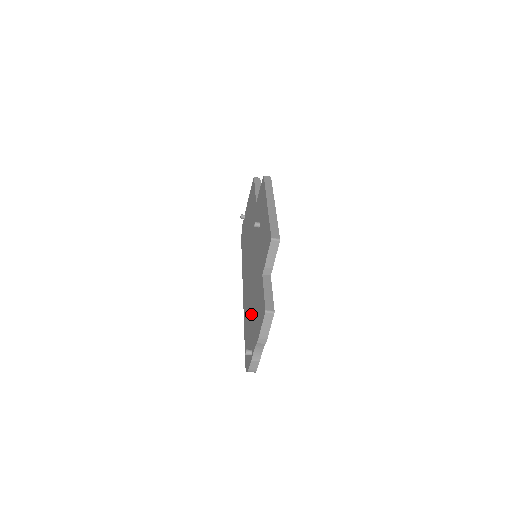
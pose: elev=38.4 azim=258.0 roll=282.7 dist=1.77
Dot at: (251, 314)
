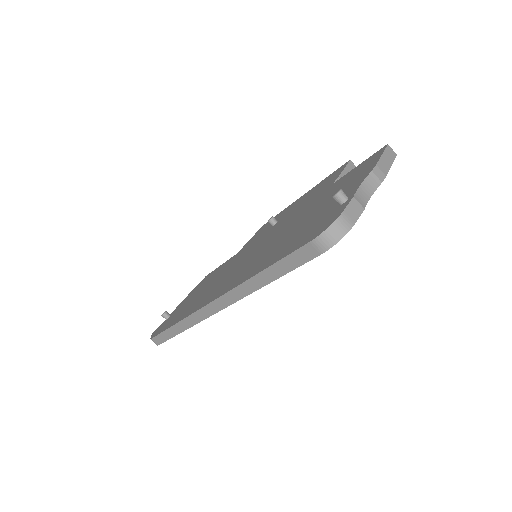
Dot at: (299, 226)
